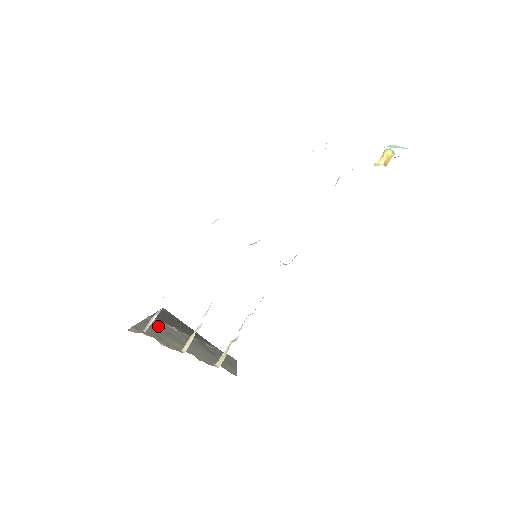
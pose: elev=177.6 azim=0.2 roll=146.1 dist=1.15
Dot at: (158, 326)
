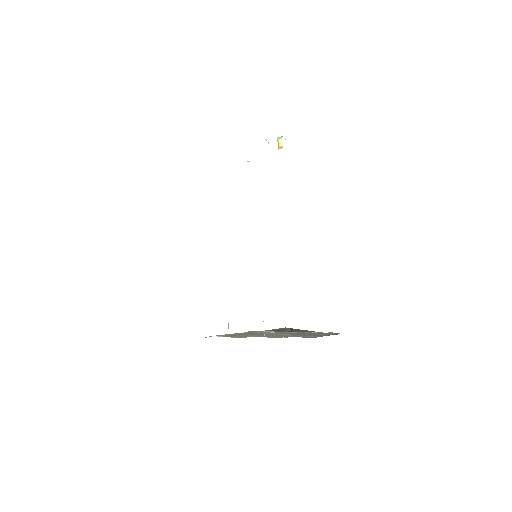
Dot at: (250, 333)
